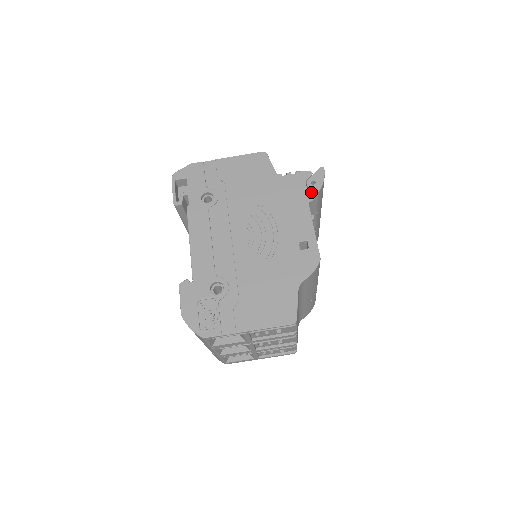
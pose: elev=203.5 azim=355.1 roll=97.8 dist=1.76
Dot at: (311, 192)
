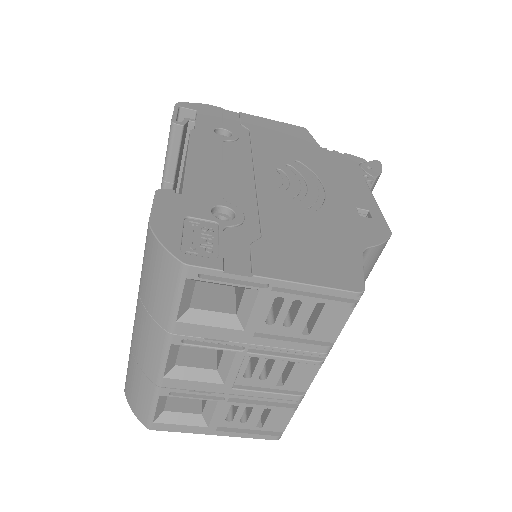
Dot at: (367, 174)
